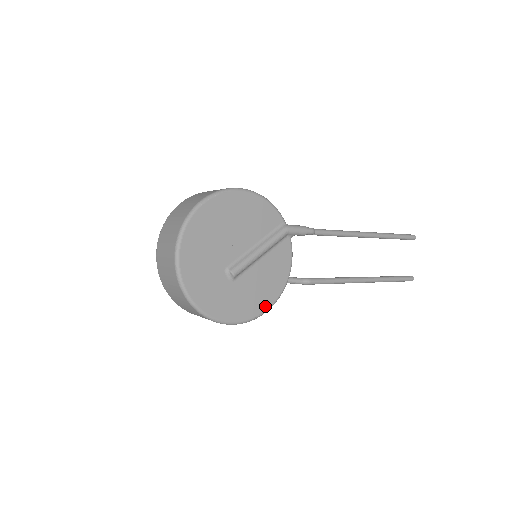
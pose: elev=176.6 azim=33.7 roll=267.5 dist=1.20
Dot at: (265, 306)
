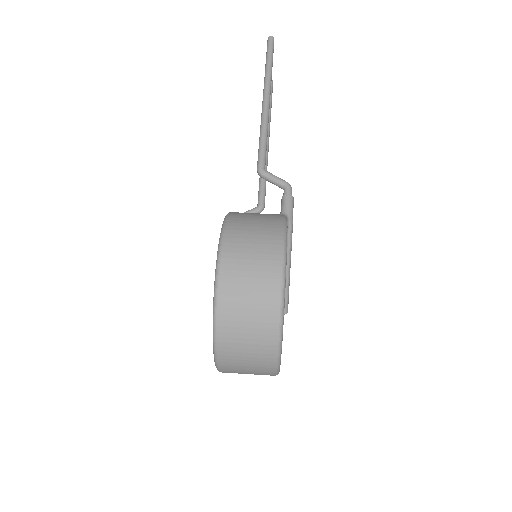
Dot at: occluded
